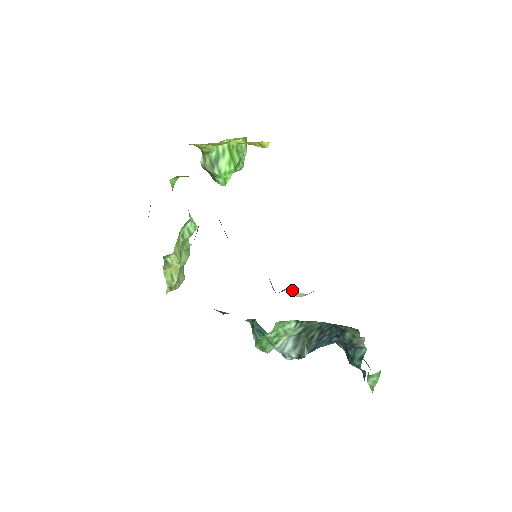
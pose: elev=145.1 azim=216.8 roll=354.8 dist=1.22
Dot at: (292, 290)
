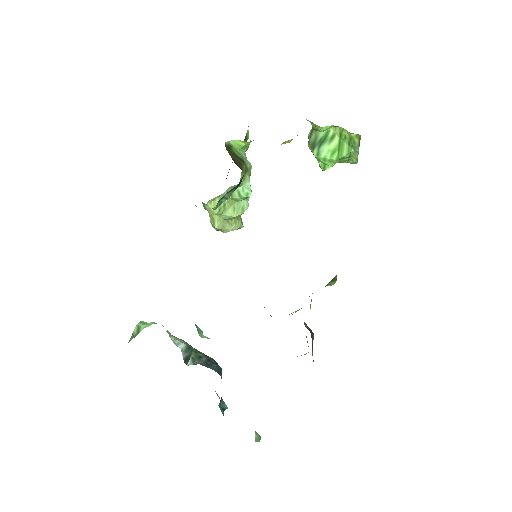
Dot at: occluded
